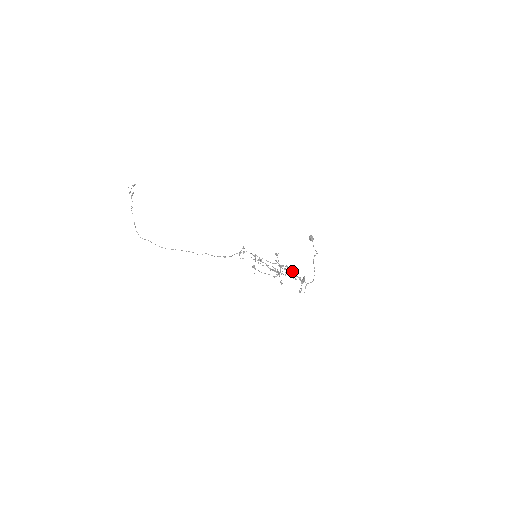
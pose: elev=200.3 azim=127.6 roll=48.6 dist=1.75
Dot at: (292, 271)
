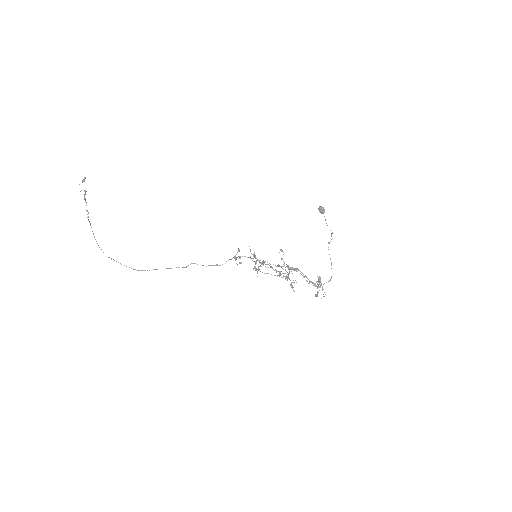
Dot at: occluded
